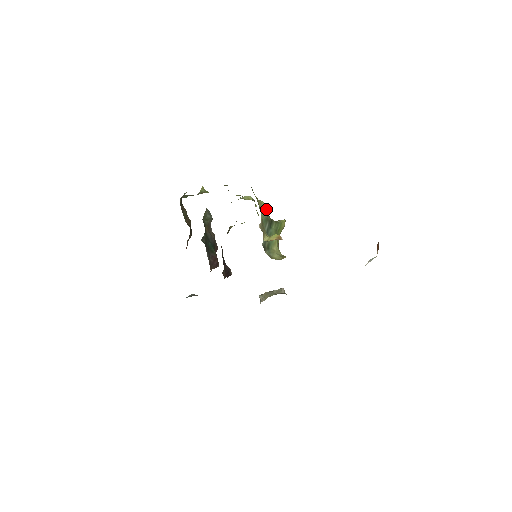
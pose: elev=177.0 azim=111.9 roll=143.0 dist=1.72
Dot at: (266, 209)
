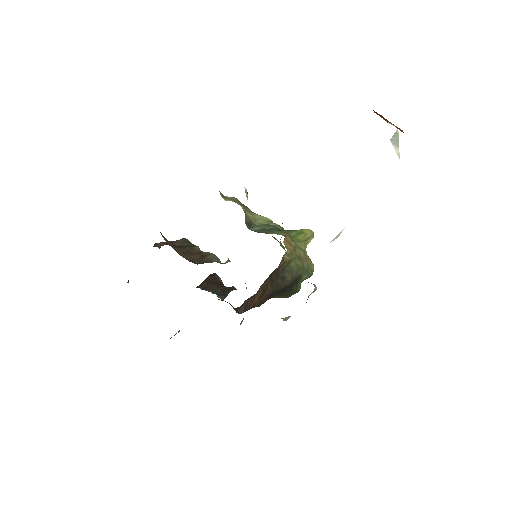
Dot at: (274, 223)
